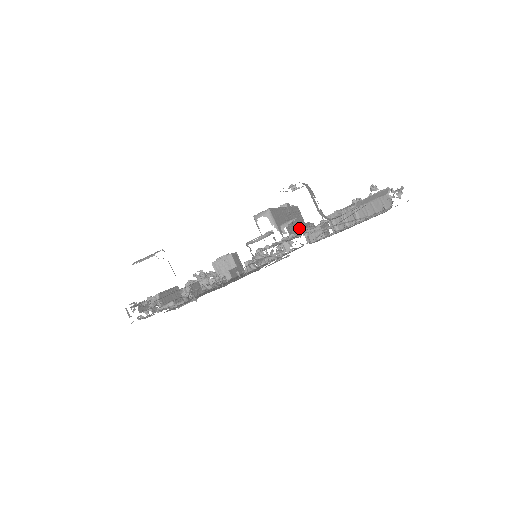
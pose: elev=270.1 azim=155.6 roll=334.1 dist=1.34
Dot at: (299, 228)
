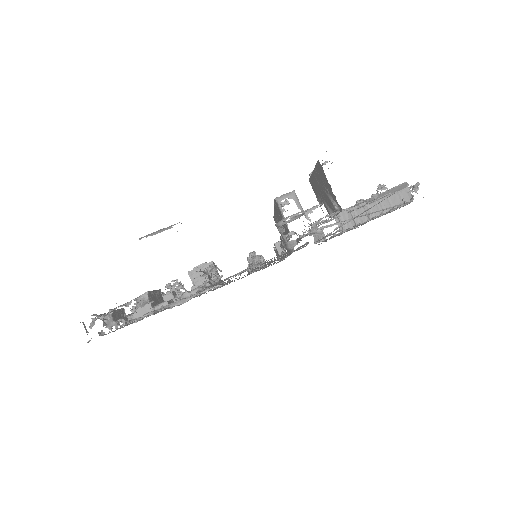
Dot at: occluded
